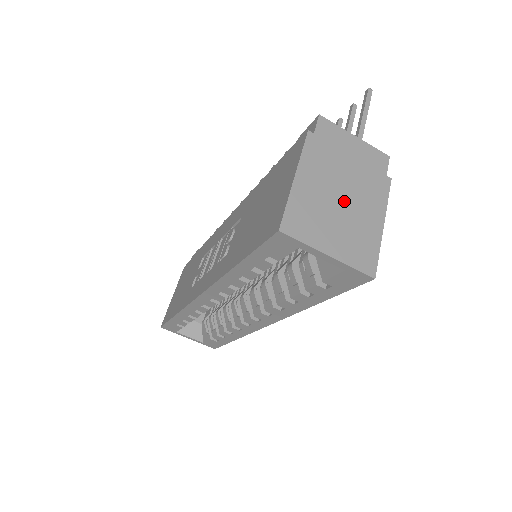
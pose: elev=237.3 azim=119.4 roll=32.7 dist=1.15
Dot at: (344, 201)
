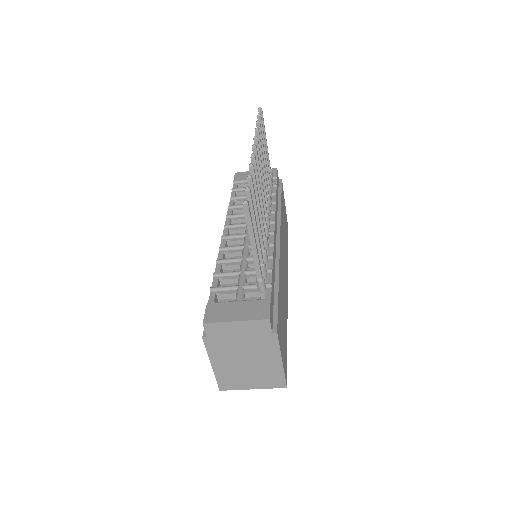
Dot at: (248, 362)
